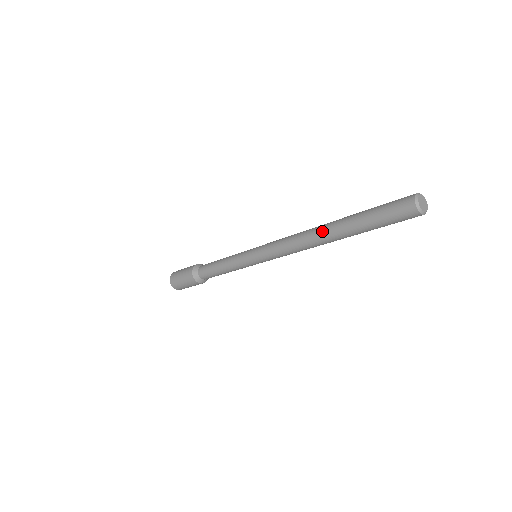
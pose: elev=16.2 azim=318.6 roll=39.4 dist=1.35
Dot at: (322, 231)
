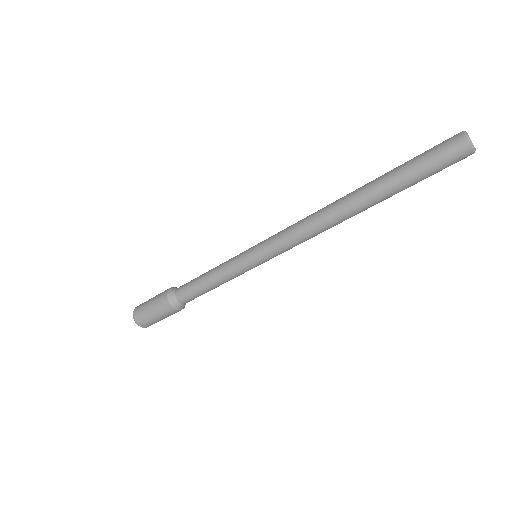
Dot at: (349, 201)
